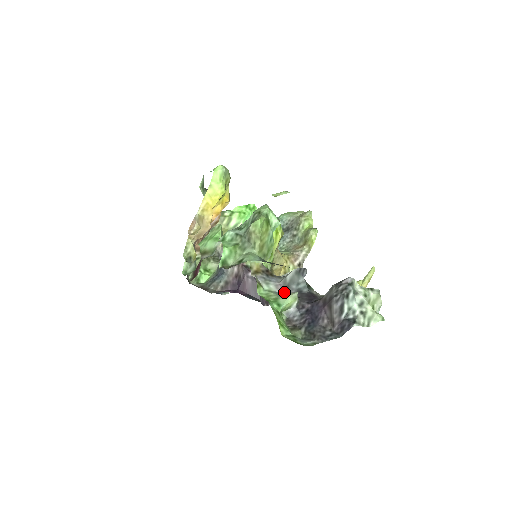
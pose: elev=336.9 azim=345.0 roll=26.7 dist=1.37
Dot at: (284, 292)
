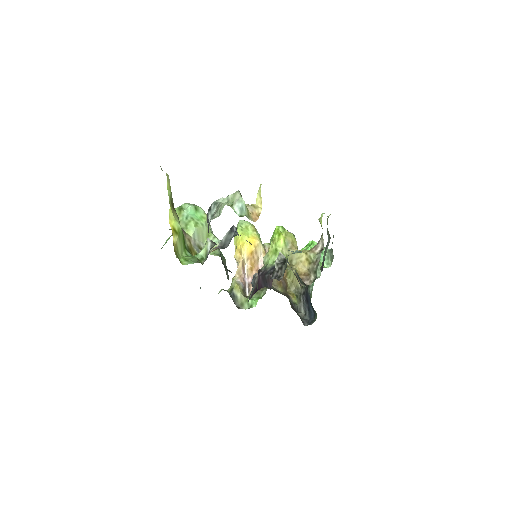
Dot at: occluded
